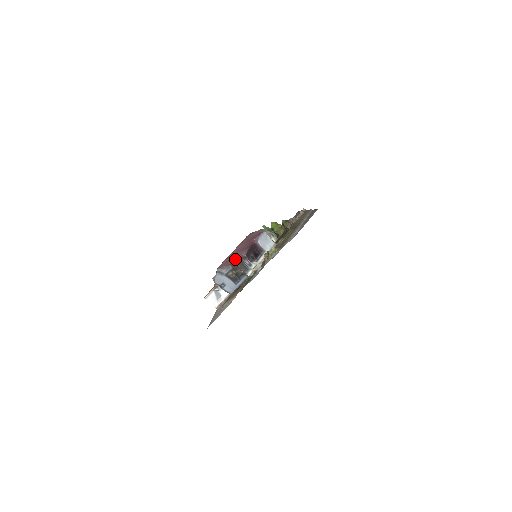
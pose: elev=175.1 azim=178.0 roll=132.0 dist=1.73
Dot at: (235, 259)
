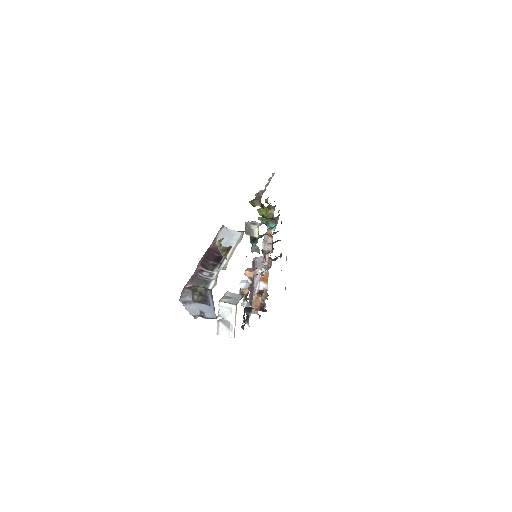
Dot at: (189, 279)
